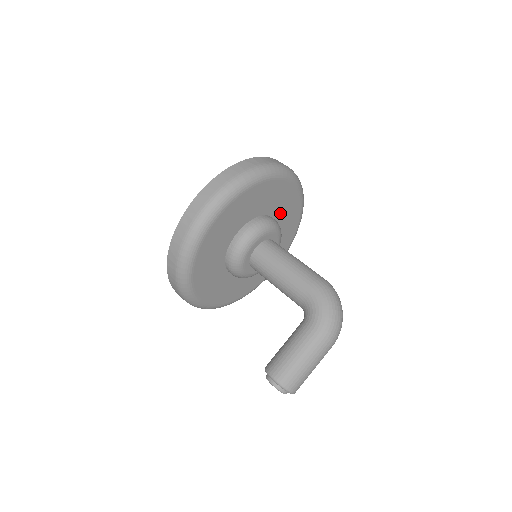
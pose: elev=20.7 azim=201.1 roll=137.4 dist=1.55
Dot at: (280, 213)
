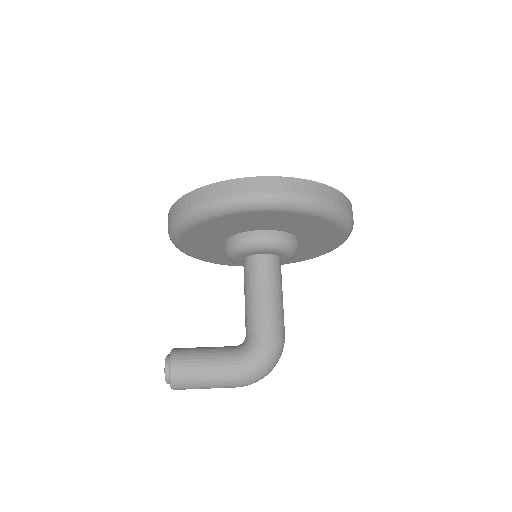
Dot at: (308, 243)
